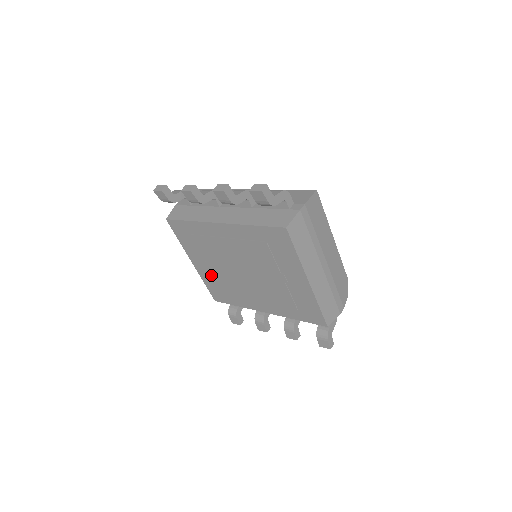
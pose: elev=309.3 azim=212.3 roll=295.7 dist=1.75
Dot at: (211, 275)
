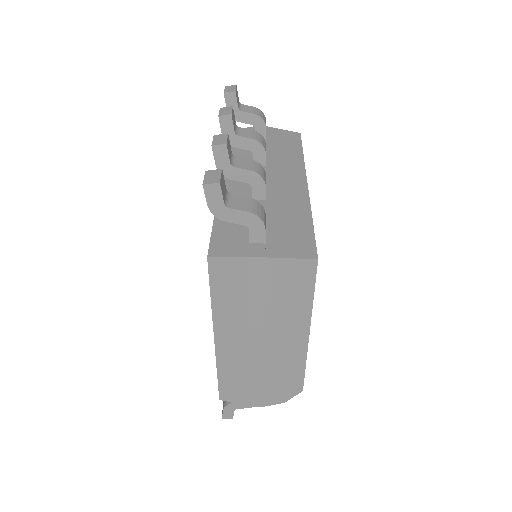
Dot at: occluded
